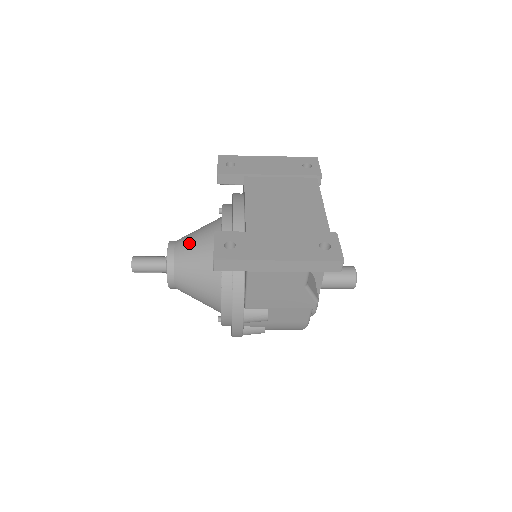
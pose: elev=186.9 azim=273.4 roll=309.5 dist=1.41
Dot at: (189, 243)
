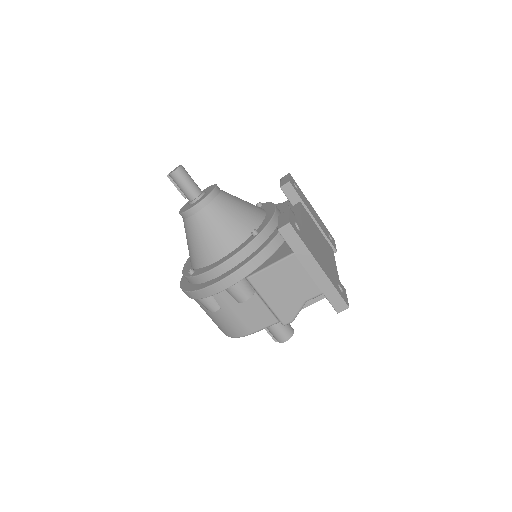
Dot at: (235, 199)
